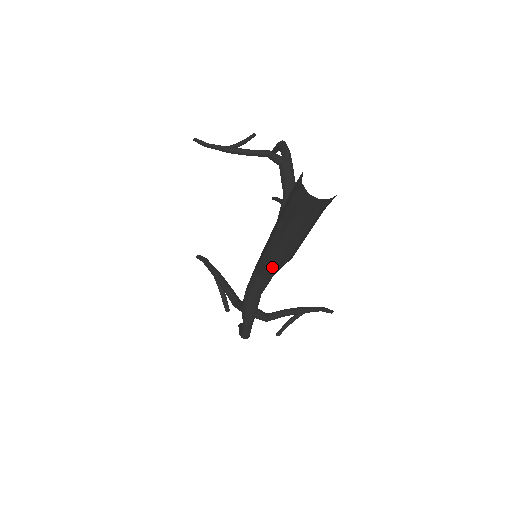
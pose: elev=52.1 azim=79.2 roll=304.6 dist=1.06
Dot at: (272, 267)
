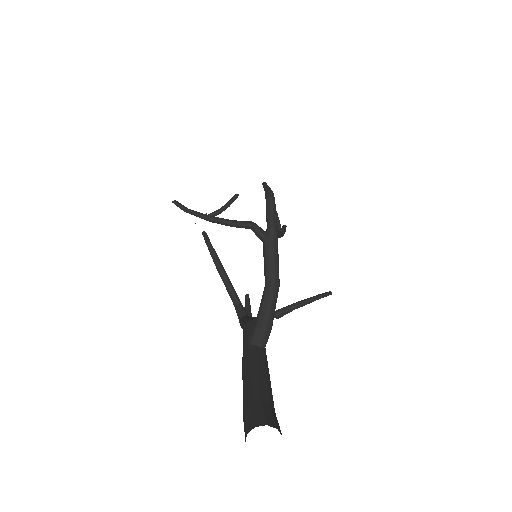
Dot at: occluded
